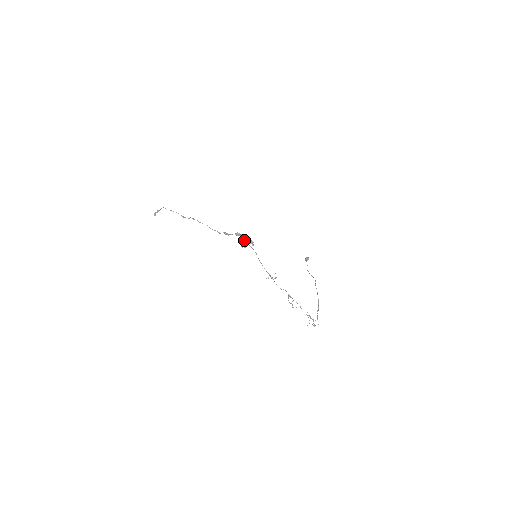
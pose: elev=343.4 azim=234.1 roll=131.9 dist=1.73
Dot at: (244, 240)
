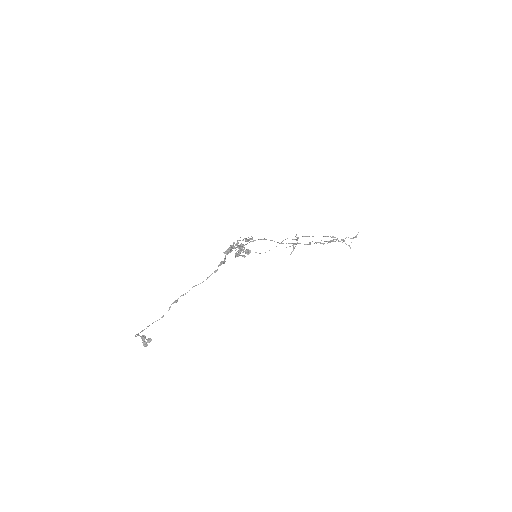
Dot at: (237, 251)
